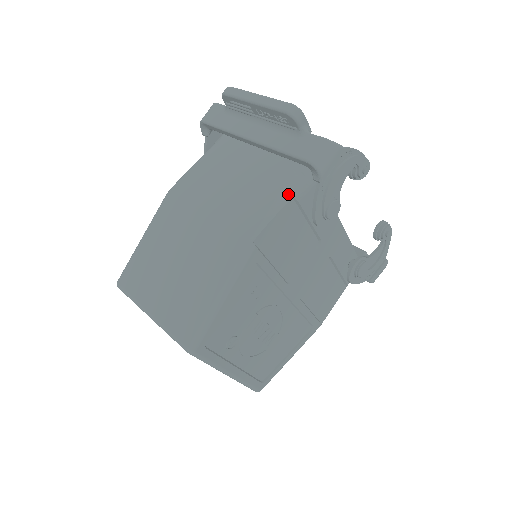
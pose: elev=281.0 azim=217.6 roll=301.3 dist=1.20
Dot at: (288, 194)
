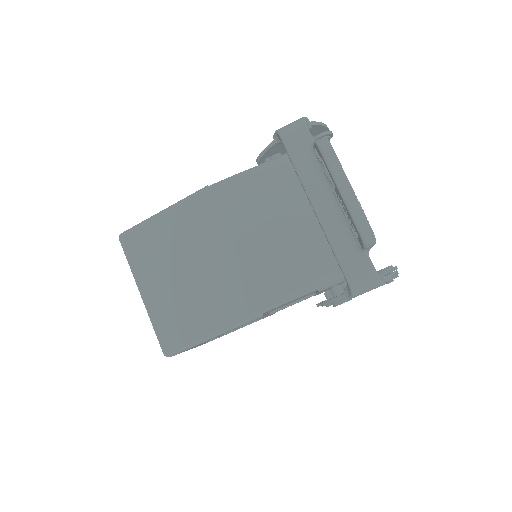
Dot at: (316, 286)
